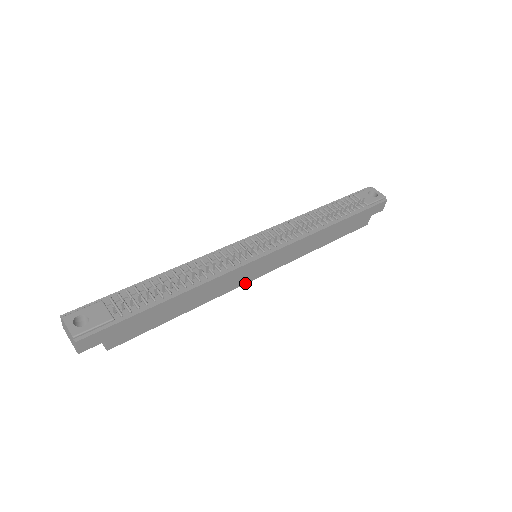
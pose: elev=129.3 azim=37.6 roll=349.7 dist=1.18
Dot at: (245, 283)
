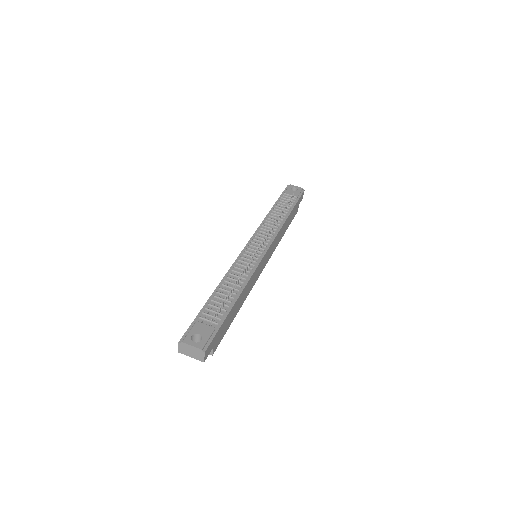
Dot at: (258, 277)
